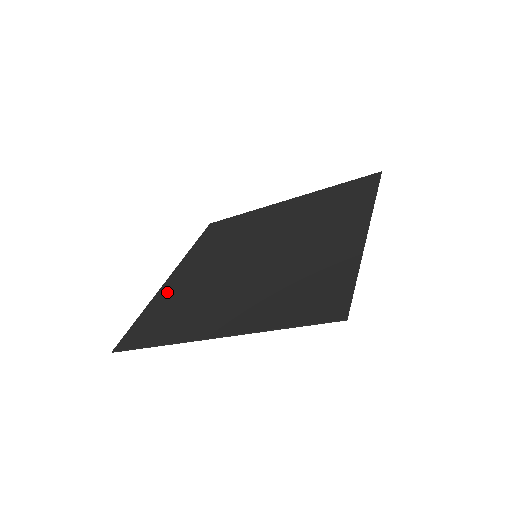
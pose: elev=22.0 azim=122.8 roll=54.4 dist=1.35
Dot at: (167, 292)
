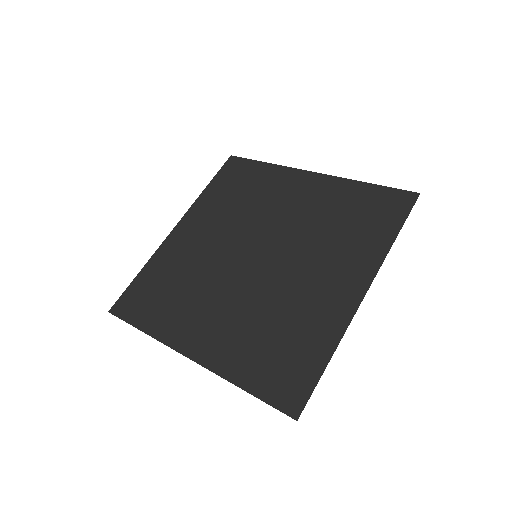
Dot at: (167, 254)
